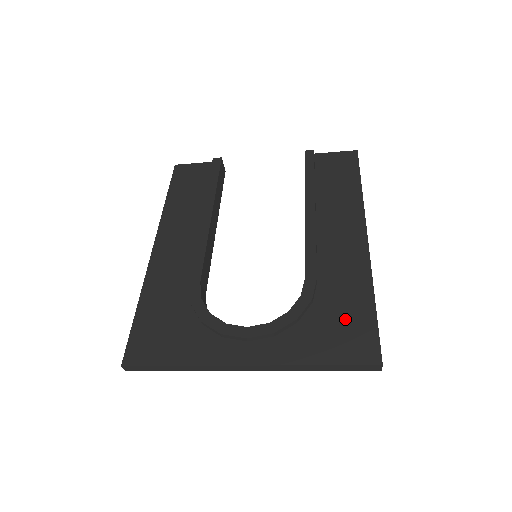
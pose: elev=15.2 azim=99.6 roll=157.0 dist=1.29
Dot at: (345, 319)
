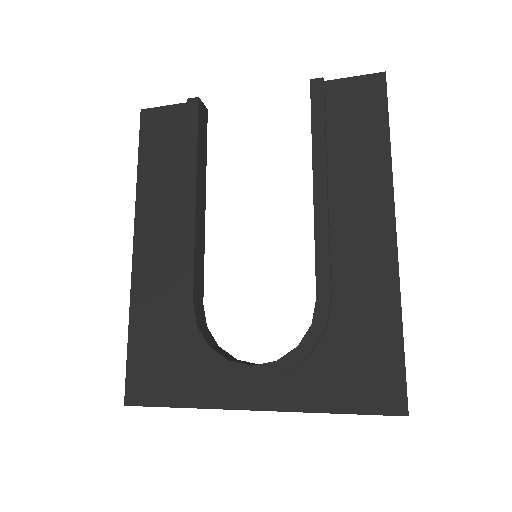
Dot at: (365, 354)
